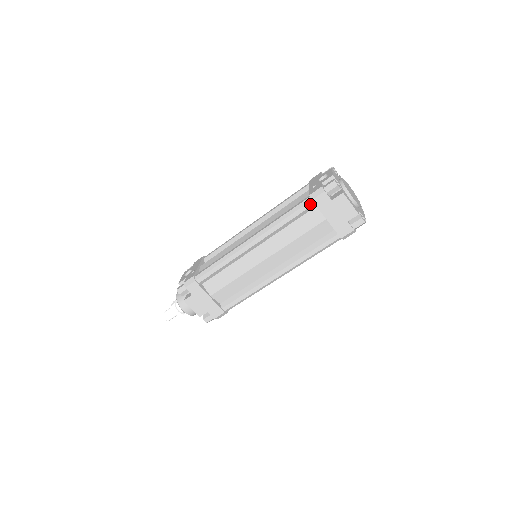
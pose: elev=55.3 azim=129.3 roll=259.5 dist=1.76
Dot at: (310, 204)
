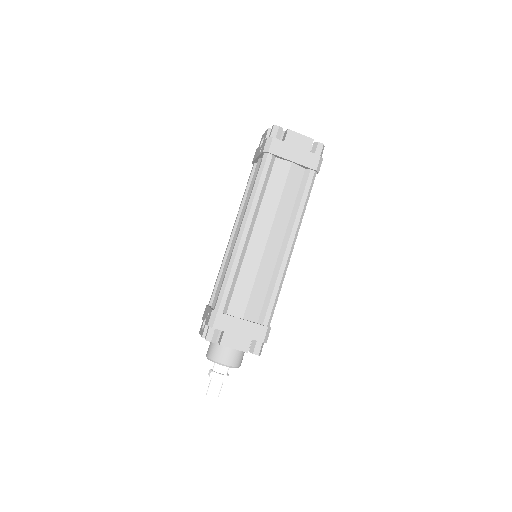
Dot at: (269, 158)
